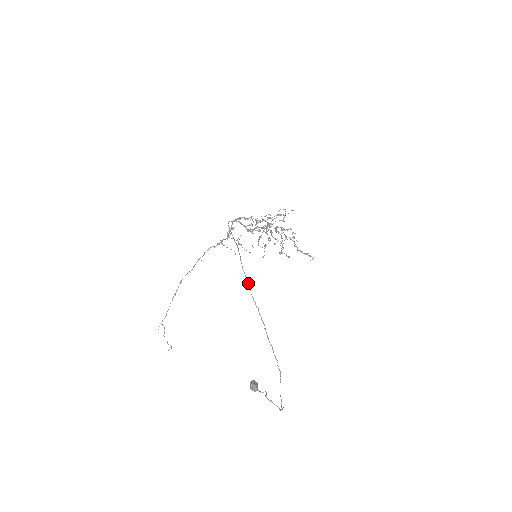
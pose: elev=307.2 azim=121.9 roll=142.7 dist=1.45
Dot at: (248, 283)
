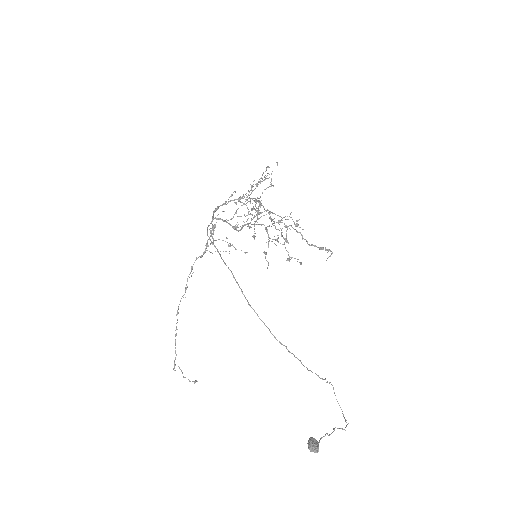
Dot at: (262, 321)
